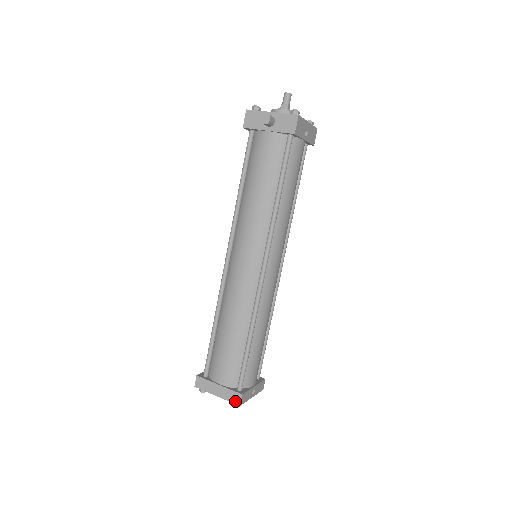
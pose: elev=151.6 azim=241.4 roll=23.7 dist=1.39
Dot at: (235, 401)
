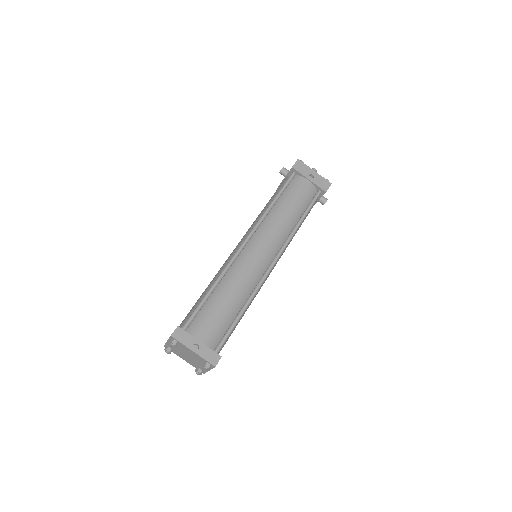
Dot at: (171, 334)
